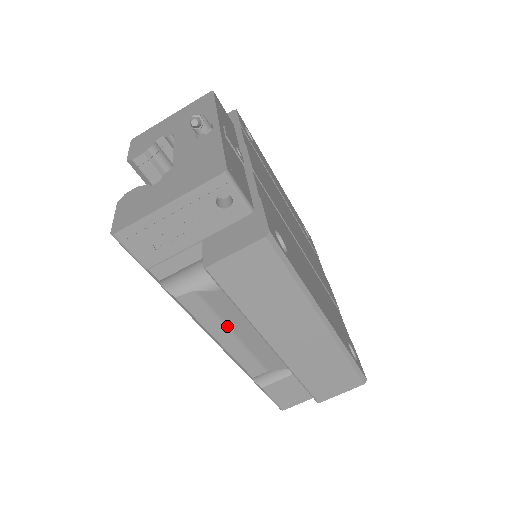
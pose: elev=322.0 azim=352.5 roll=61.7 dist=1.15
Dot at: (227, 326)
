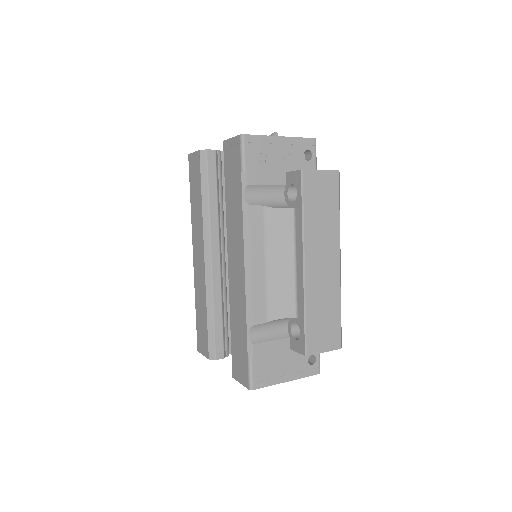
Dot at: (266, 252)
